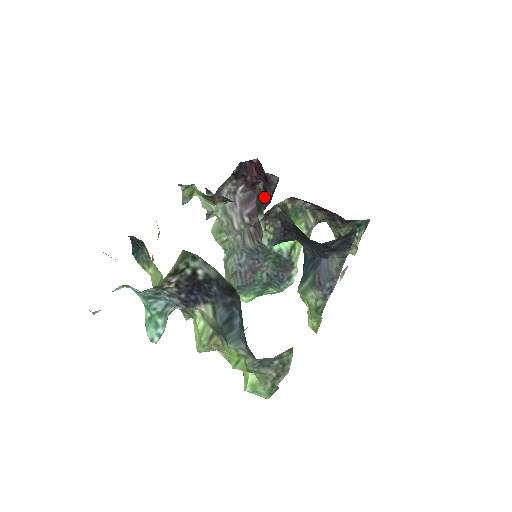
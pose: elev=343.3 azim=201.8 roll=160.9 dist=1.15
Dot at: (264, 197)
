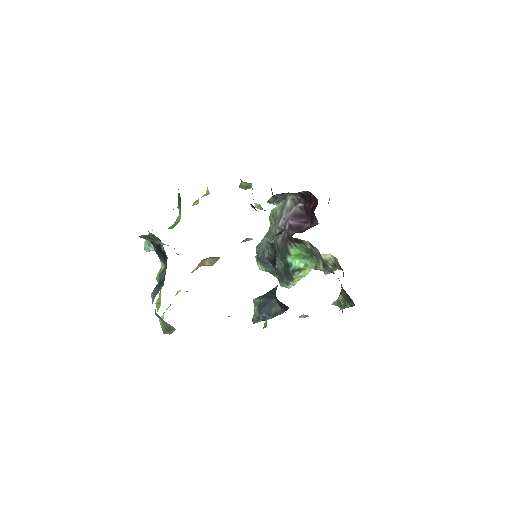
Dot at: occluded
